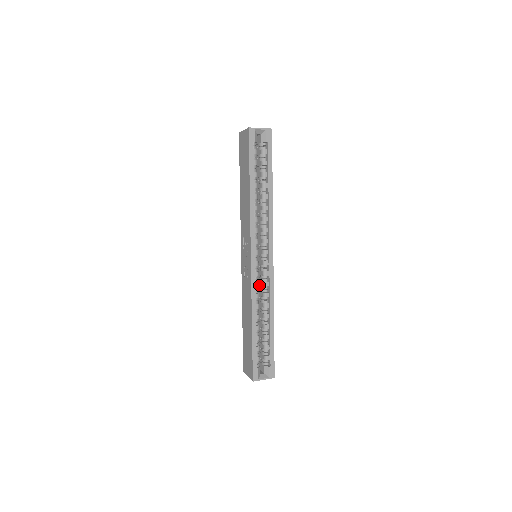
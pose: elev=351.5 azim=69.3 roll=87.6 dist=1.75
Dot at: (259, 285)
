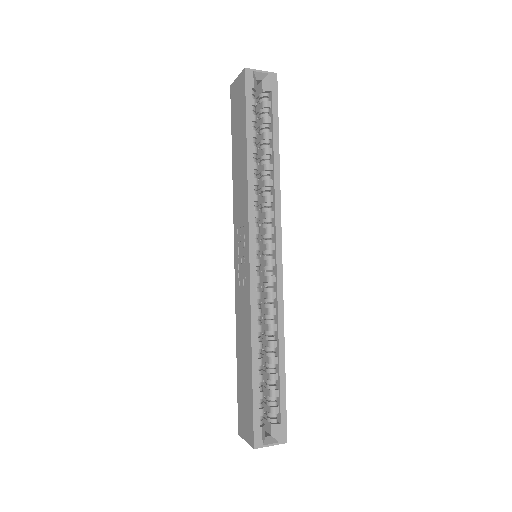
Dot at: (261, 299)
